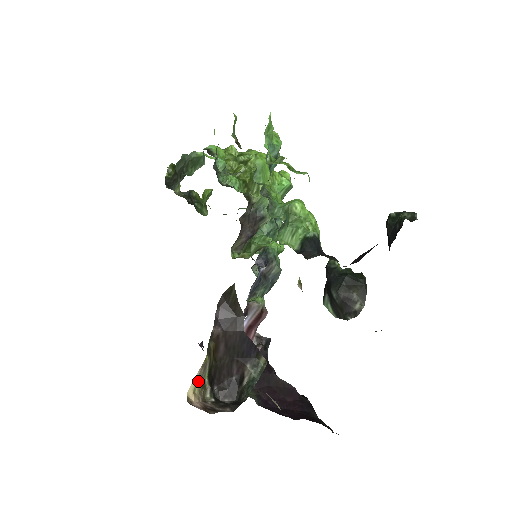
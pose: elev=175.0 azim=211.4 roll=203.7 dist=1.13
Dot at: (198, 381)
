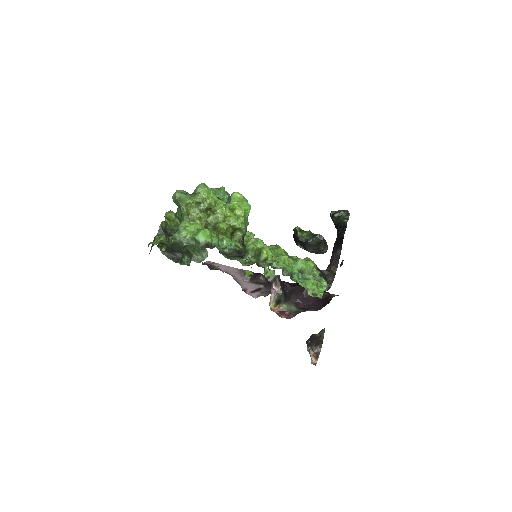
Dot at: occluded
